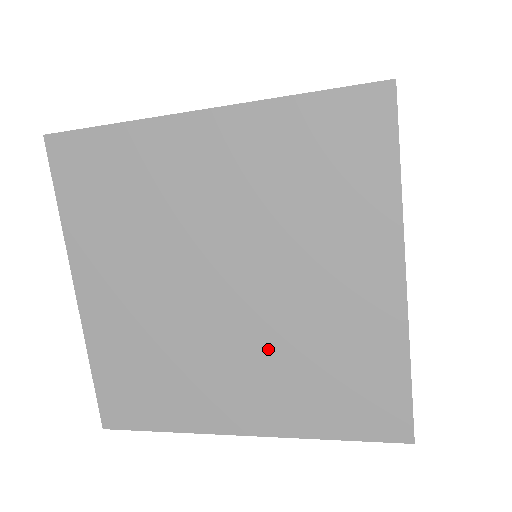
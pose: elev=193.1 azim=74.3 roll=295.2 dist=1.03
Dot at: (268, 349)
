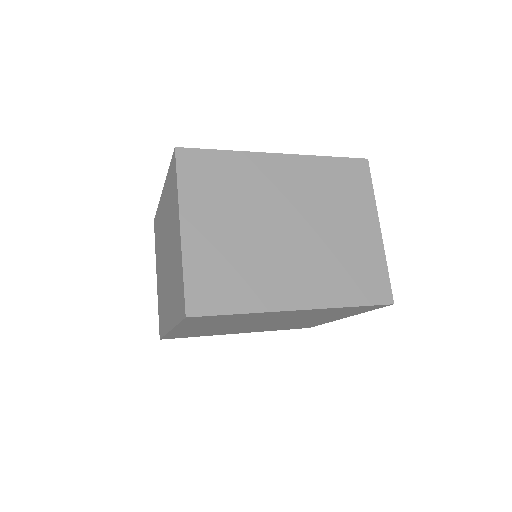
Dot at: occluded
